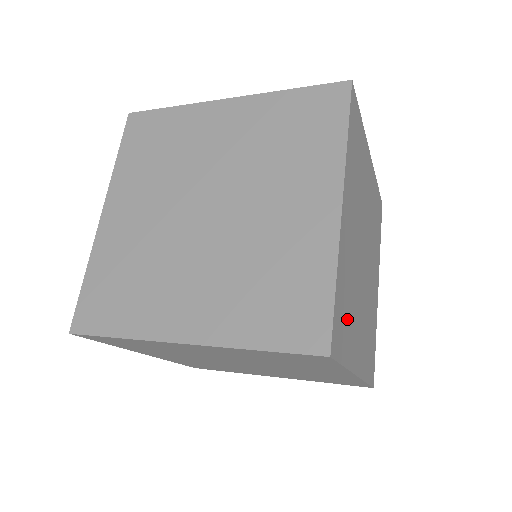
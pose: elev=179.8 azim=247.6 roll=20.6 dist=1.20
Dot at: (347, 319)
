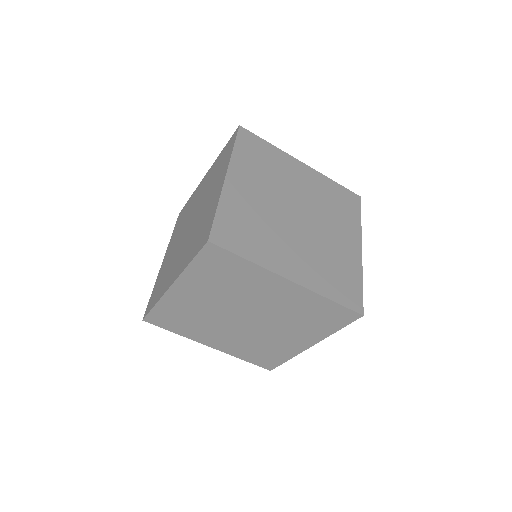
Dot at: occluded
